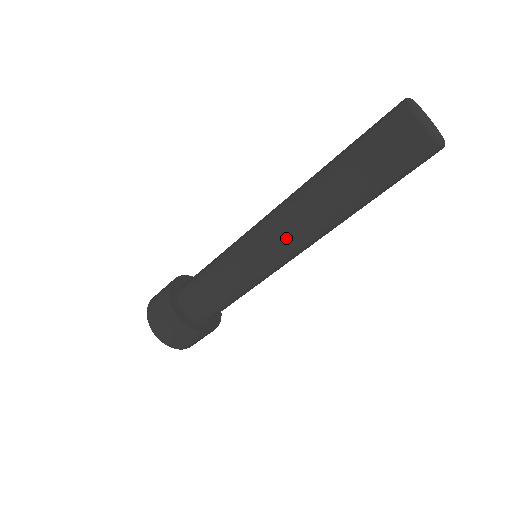
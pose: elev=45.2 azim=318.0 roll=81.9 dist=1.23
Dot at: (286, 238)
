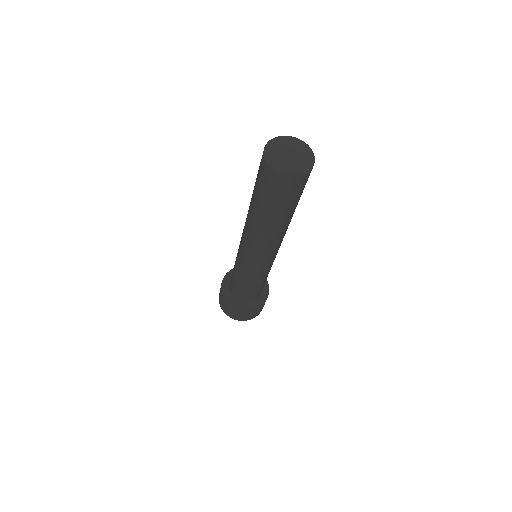
Dot at: (265, 253)
